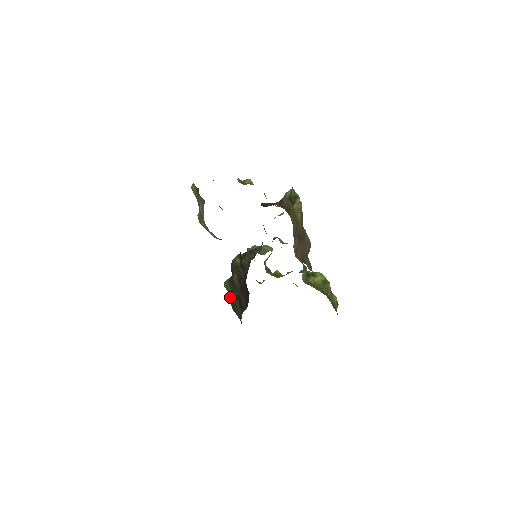
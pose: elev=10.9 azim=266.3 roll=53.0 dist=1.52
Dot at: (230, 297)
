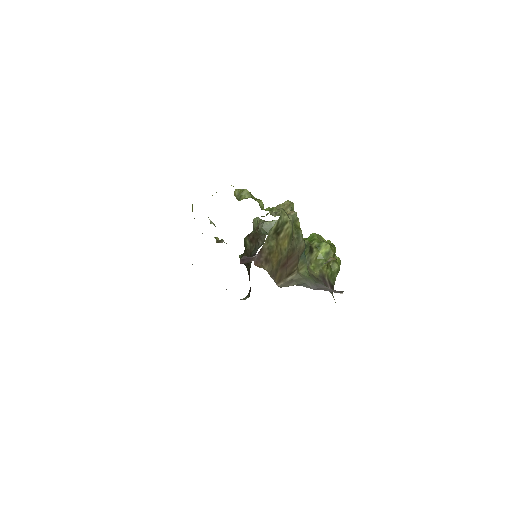
Dot at: occluded
